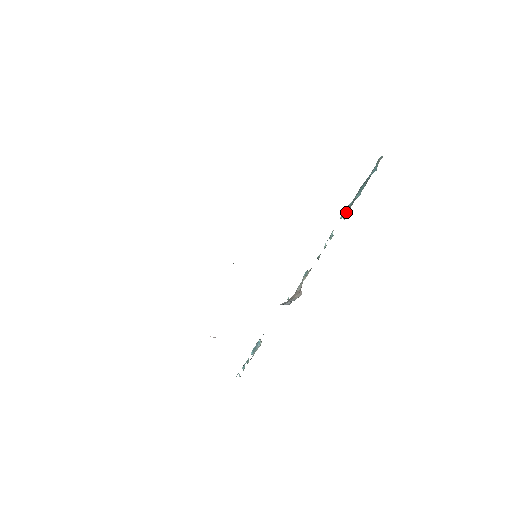
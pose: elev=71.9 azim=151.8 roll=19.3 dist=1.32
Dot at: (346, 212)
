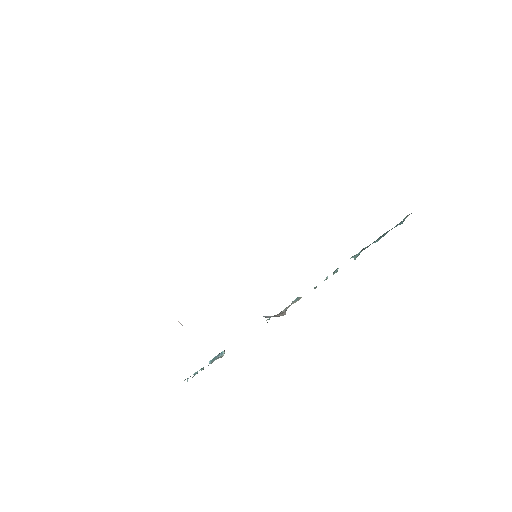
Dot at: (359, 253)
